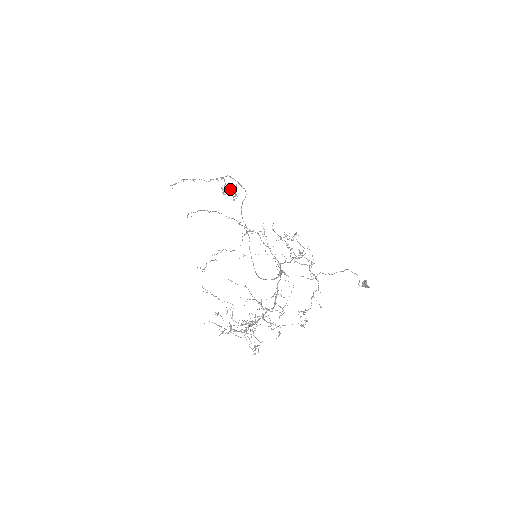
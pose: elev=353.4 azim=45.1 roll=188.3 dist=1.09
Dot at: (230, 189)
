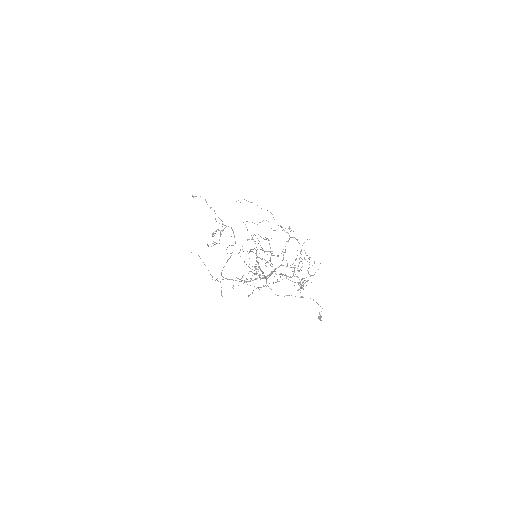
Dot at: occluded
